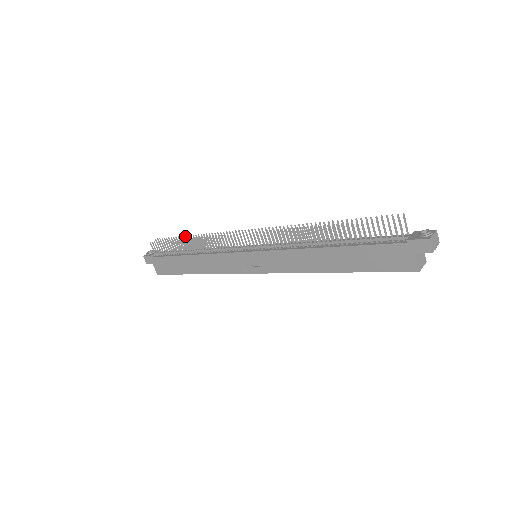
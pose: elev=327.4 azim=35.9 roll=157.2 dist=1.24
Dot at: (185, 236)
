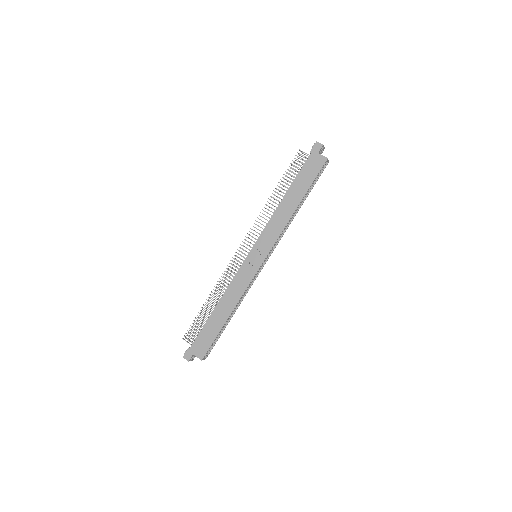
Dot at: occluded
